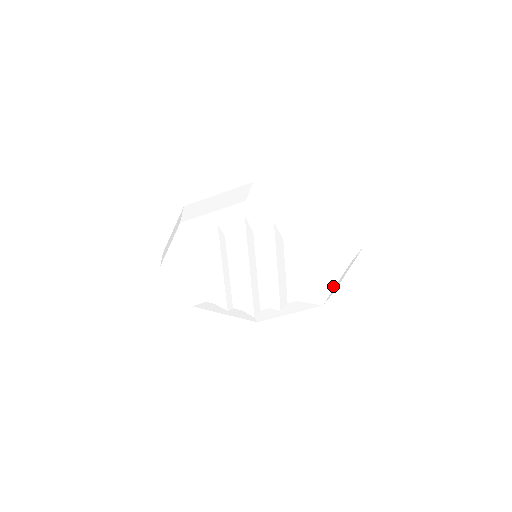
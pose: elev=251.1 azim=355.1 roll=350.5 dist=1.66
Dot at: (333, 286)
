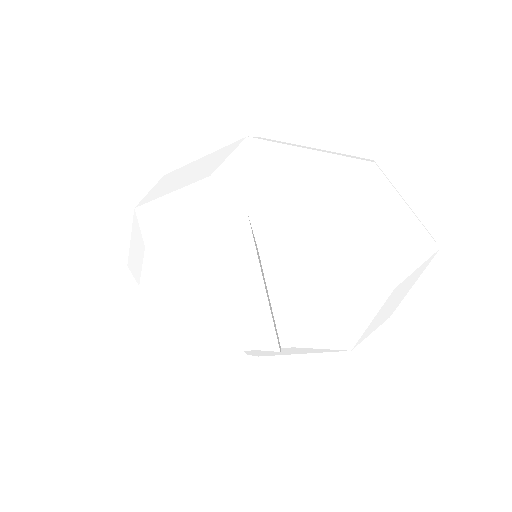
Dot at: (365, 324)
